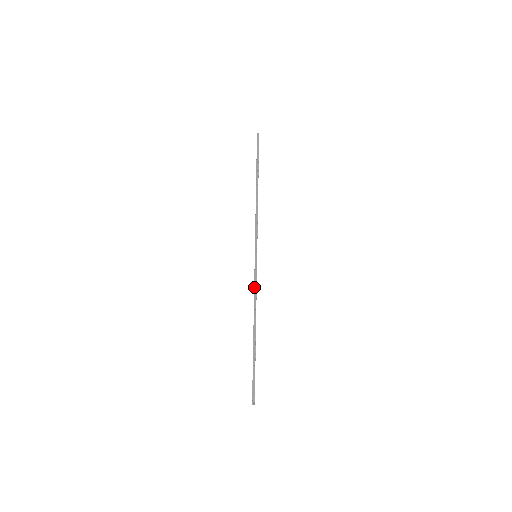
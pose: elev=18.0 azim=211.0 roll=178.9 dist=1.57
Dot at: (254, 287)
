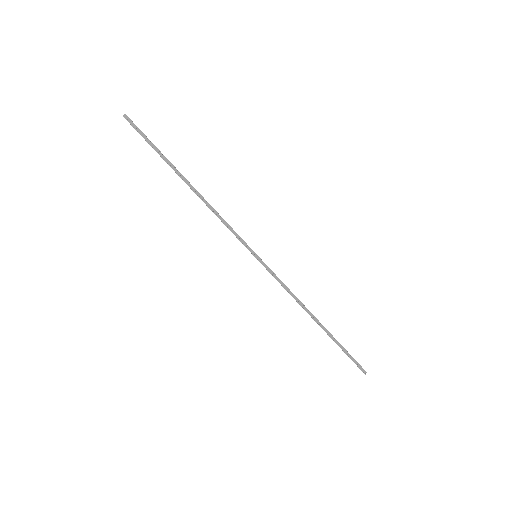
Dot at: (282, 285)
